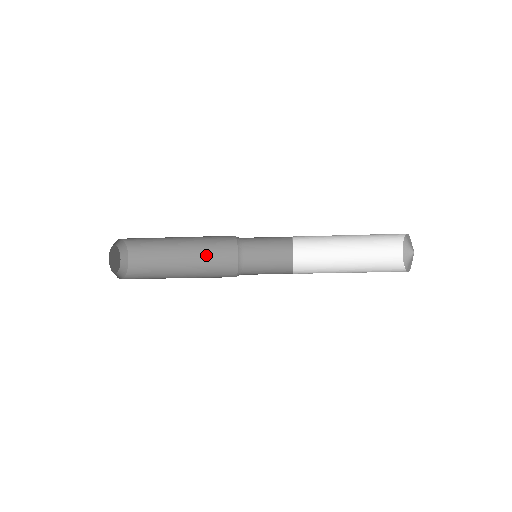
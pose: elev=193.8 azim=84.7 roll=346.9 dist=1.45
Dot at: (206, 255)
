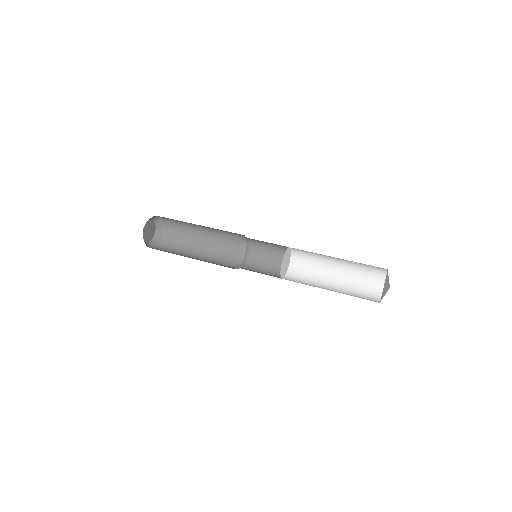
Dot at: (217, 229)
